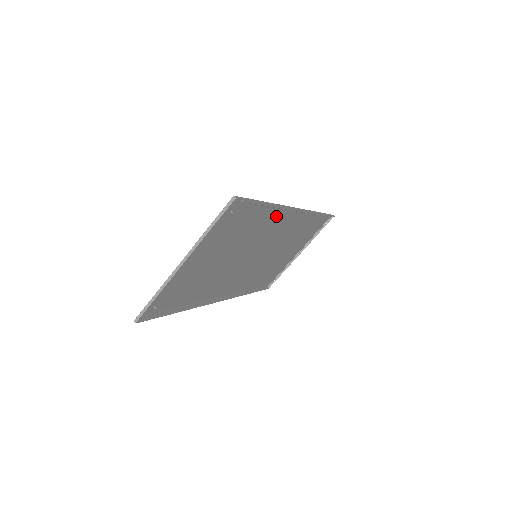
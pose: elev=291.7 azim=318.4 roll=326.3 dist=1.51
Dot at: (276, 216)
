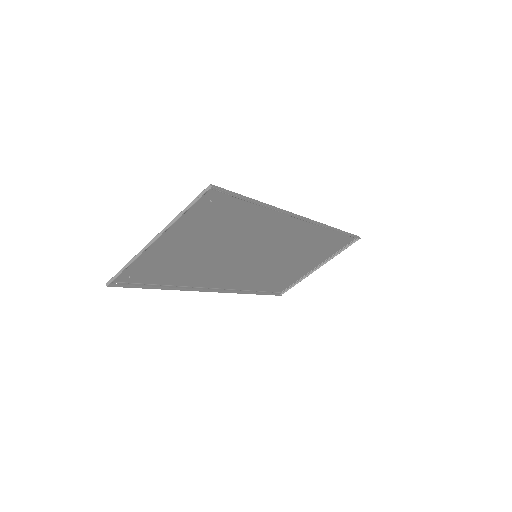
Dot at: (276, 219)
